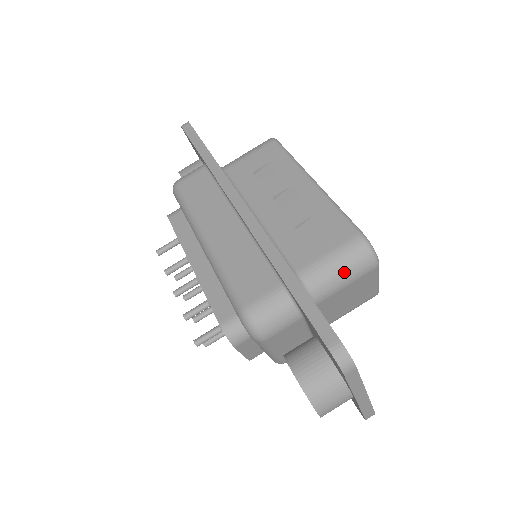
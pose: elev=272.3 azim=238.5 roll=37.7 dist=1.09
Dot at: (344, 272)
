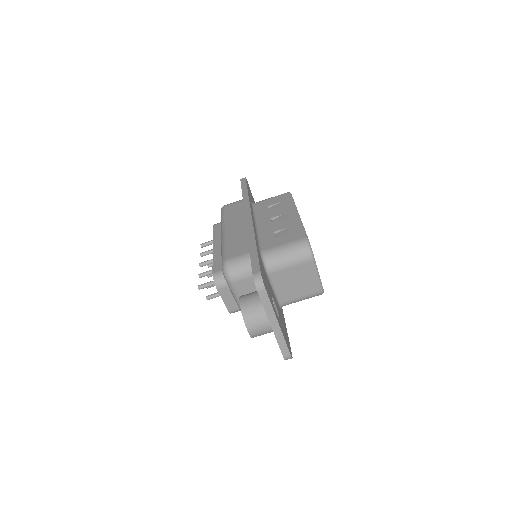
Dot at: (289, 256)
